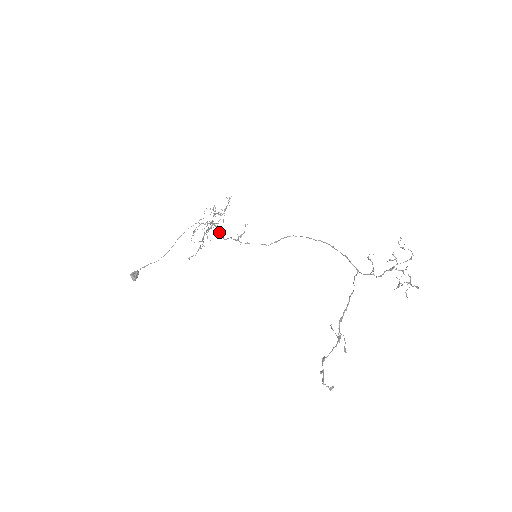
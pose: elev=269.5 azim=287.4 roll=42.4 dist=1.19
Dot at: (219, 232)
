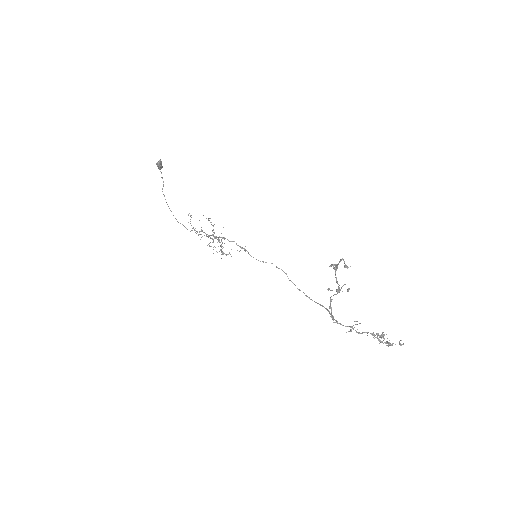
Dot at: (225, 238)
